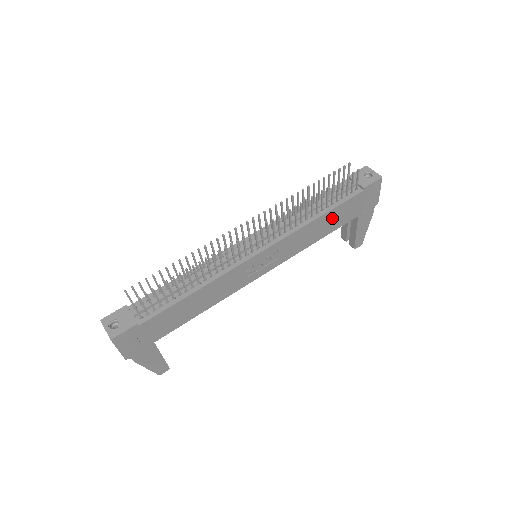
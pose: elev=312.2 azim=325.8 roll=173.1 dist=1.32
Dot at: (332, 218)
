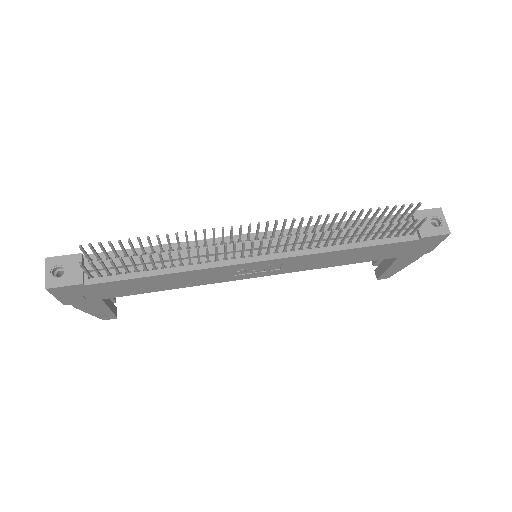
Dot at: (365, 253)
